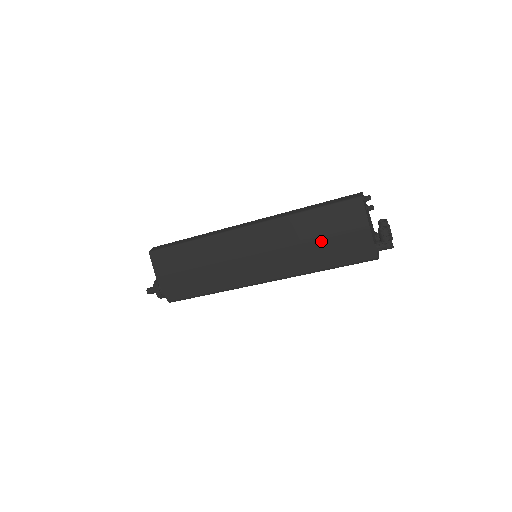
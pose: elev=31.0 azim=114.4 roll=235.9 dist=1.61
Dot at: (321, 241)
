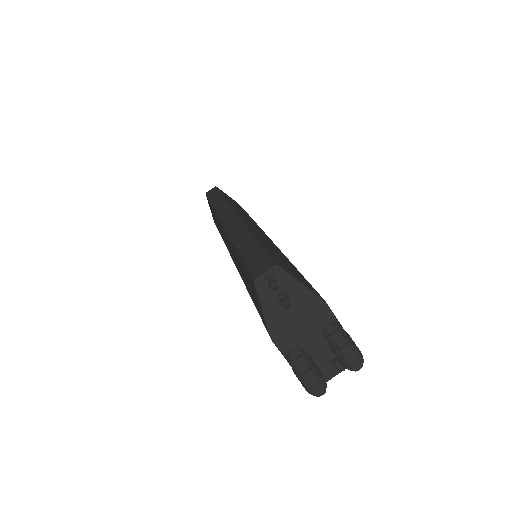
Dot at: occluded
